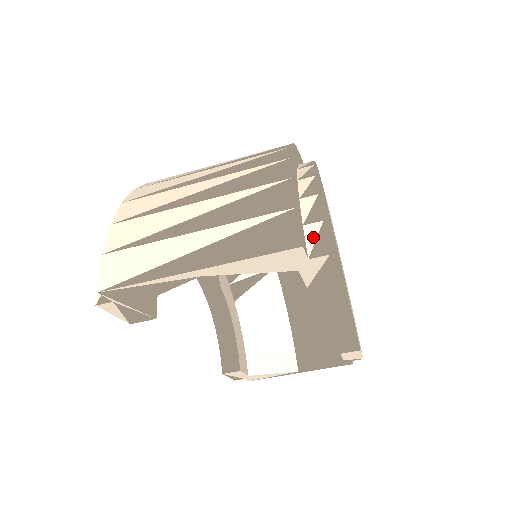
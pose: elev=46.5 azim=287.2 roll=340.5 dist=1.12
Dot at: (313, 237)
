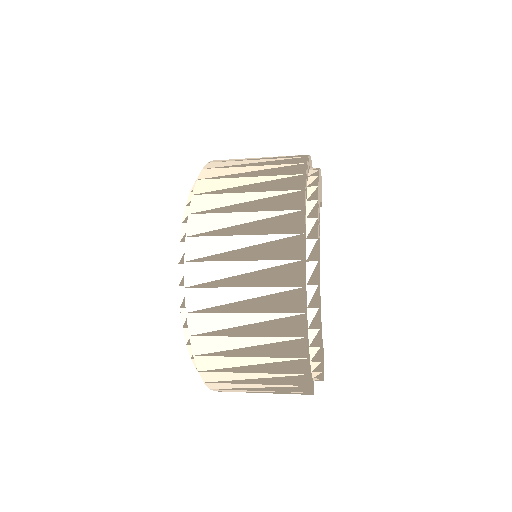
Dot at: occluded
